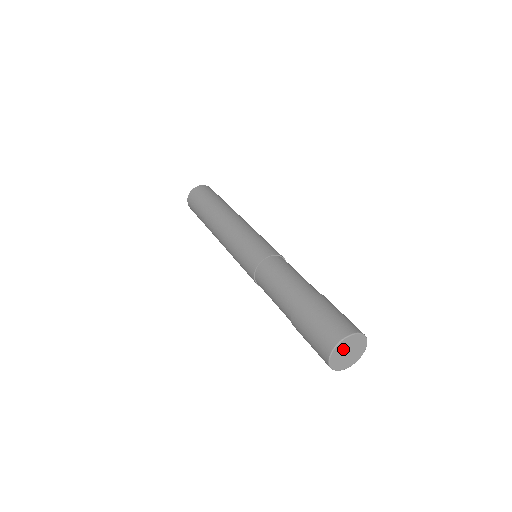
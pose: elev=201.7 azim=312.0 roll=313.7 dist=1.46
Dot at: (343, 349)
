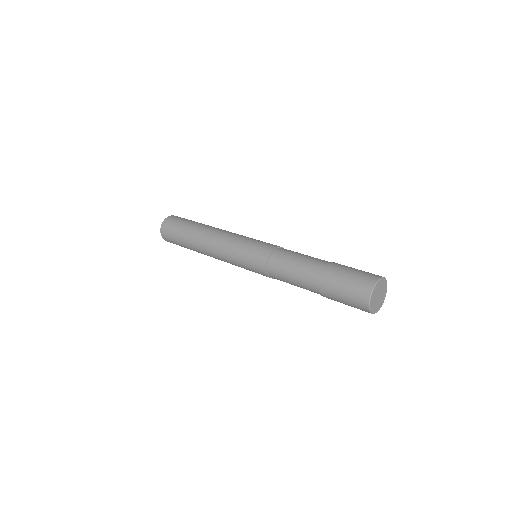
Dot at: (377, 291)
